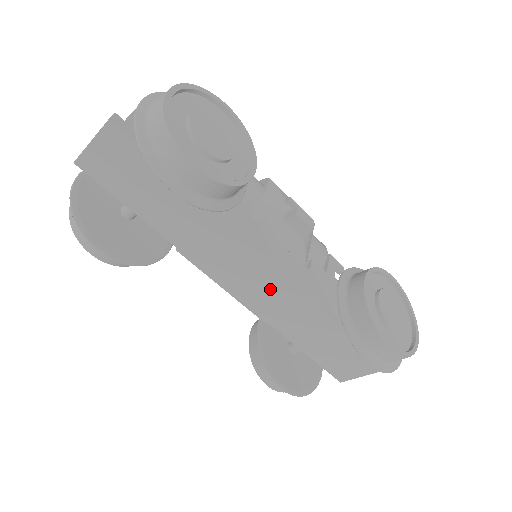
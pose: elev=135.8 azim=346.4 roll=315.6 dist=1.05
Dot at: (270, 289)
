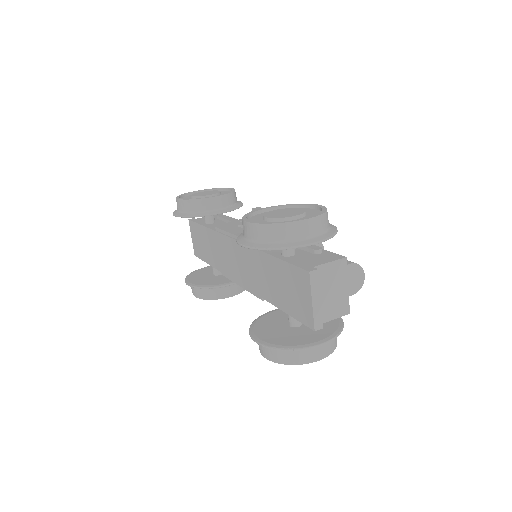
Dot at: (243, 260)
